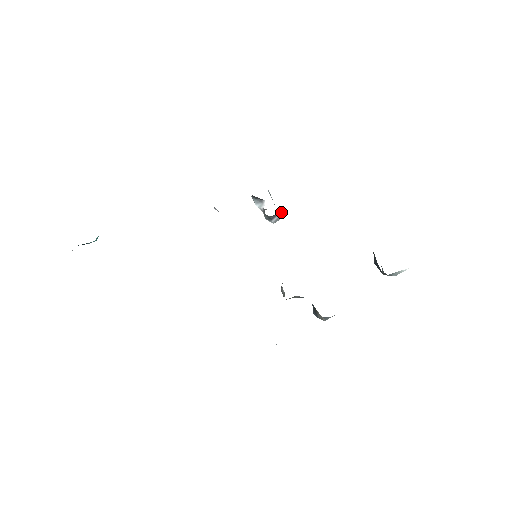
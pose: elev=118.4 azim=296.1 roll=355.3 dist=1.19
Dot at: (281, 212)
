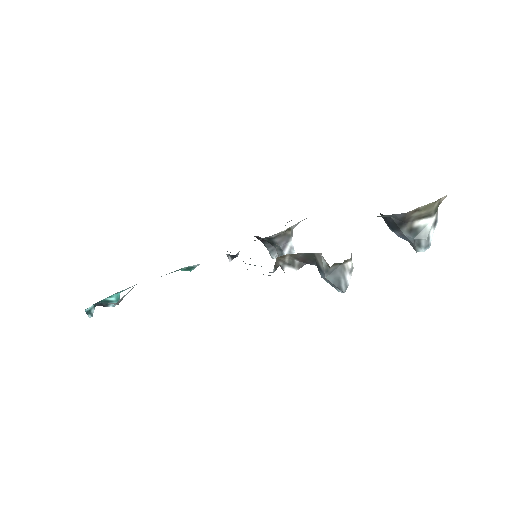
Dot at: (289, 239)
